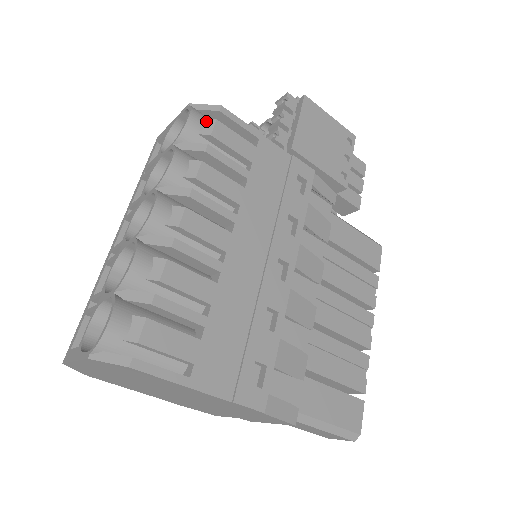
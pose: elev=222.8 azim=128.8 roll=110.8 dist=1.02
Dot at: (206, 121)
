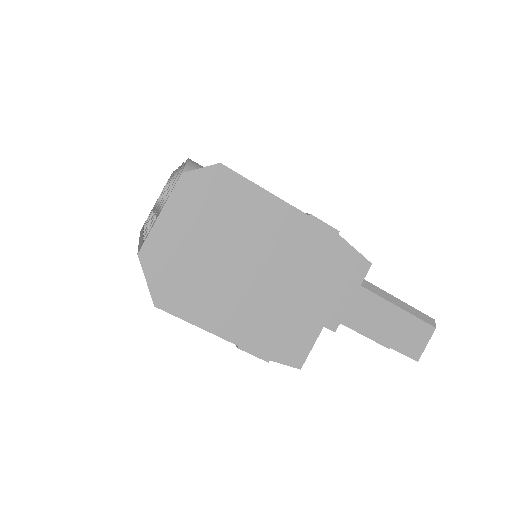
Dot at: occluded
